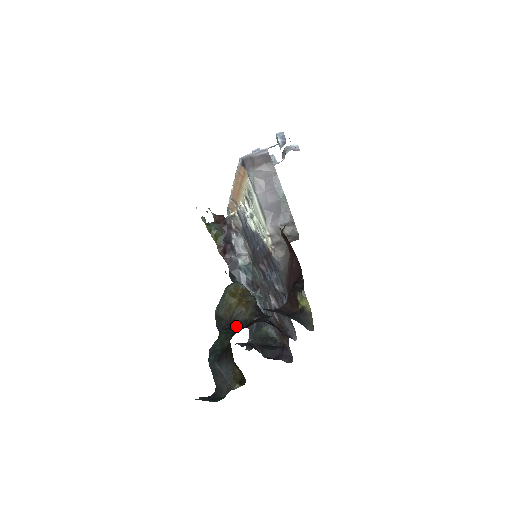
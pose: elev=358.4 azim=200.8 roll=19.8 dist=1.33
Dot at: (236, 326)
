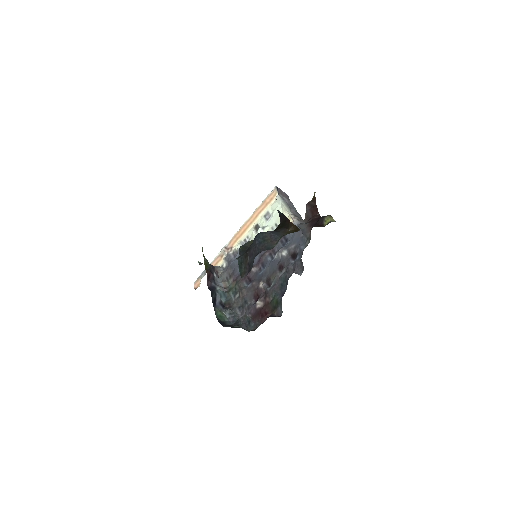
Dot at: occluded
